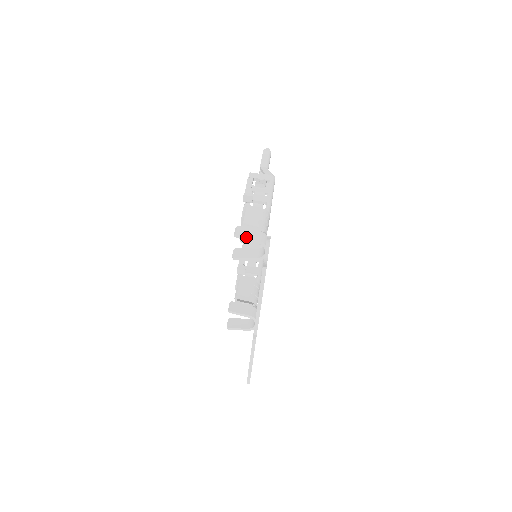
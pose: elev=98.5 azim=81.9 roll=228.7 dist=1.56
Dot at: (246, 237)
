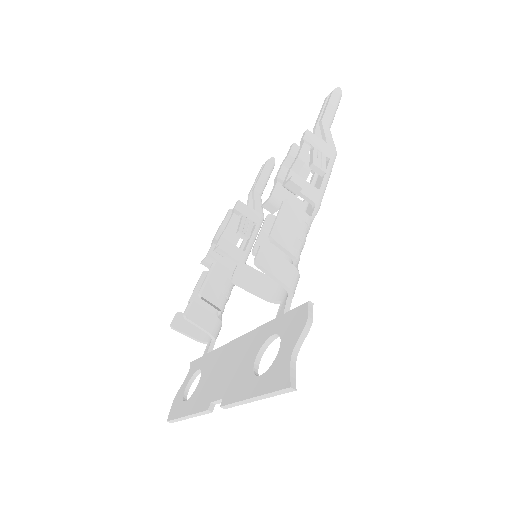
Dot at: (271, 273)
